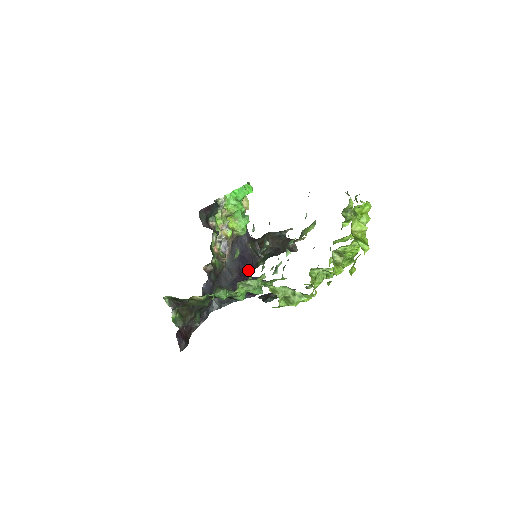
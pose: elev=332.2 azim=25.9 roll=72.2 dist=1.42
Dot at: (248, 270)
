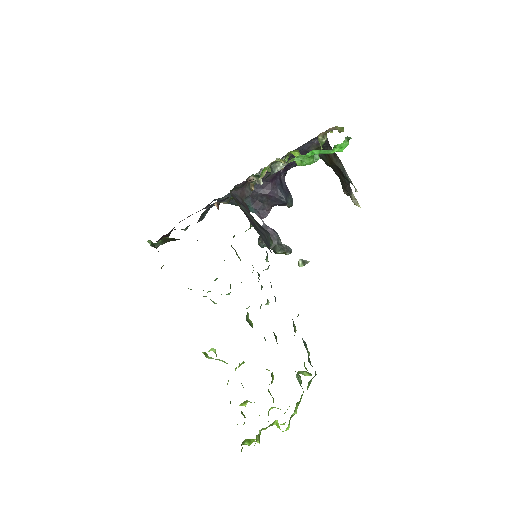
Dot at: occluded
